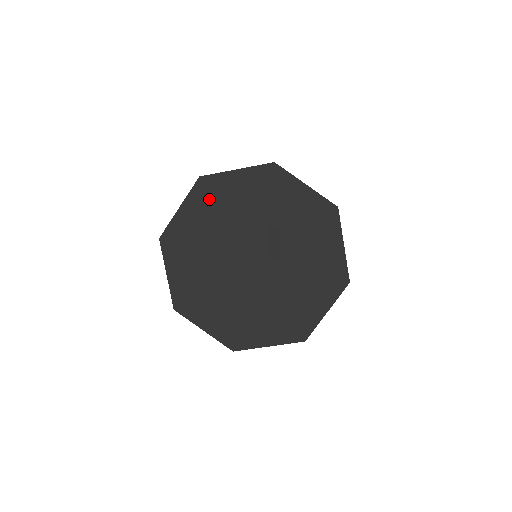
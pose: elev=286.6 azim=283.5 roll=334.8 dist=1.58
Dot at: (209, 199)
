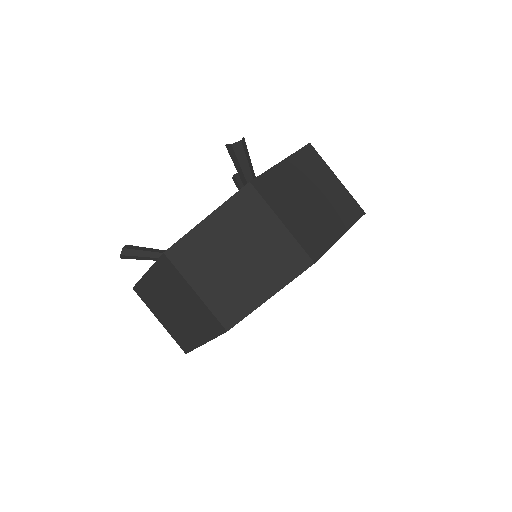
Dot at: occluded
